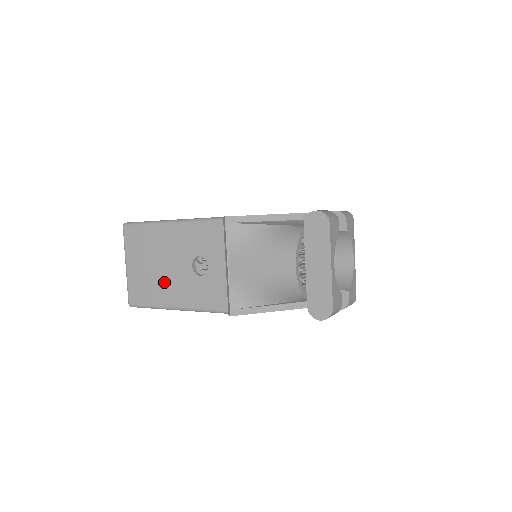
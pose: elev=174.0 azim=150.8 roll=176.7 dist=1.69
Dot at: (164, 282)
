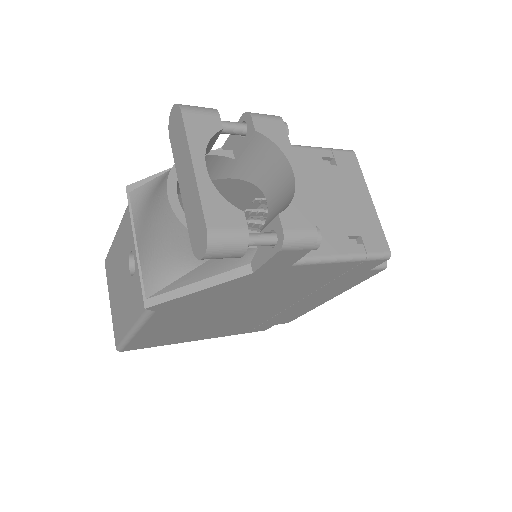
Dot at: (123, 304)
